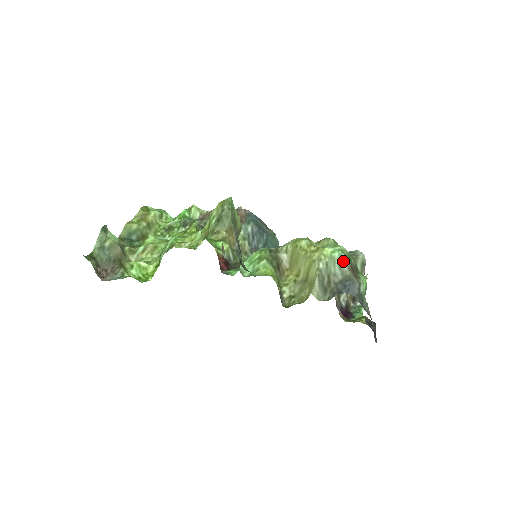
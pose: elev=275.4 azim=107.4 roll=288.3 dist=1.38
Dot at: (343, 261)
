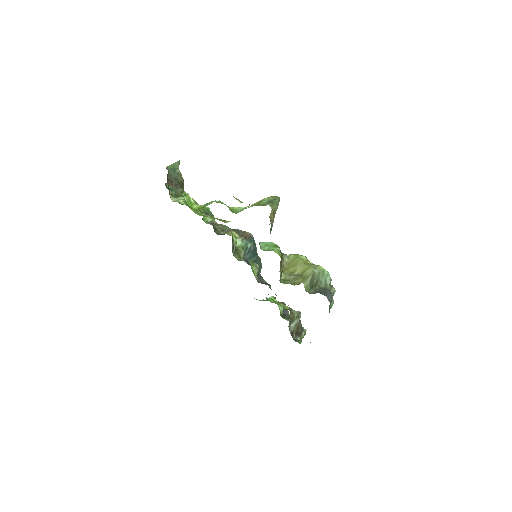
Dot at: (328, 278)
